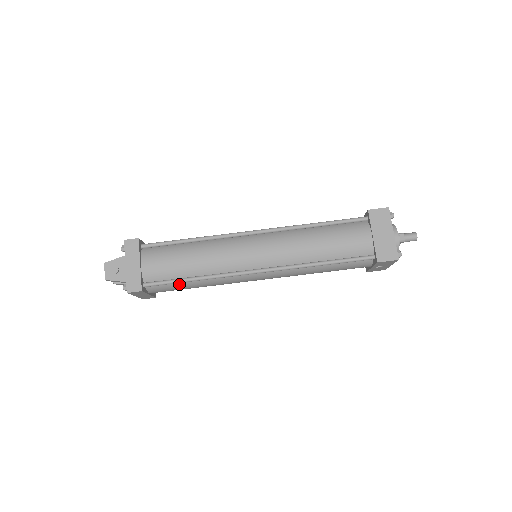
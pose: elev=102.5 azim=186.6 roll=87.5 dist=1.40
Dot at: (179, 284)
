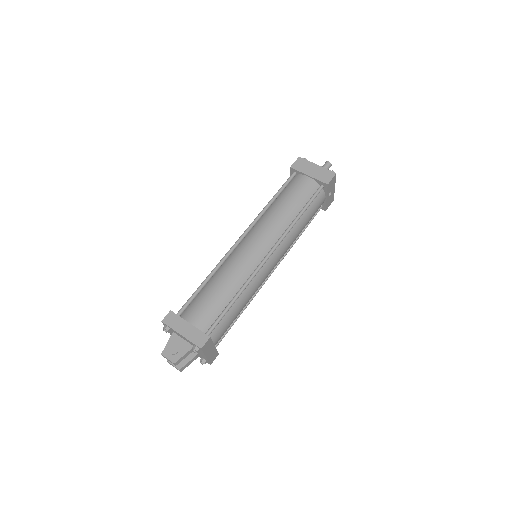
Dot at: (228, 314)
